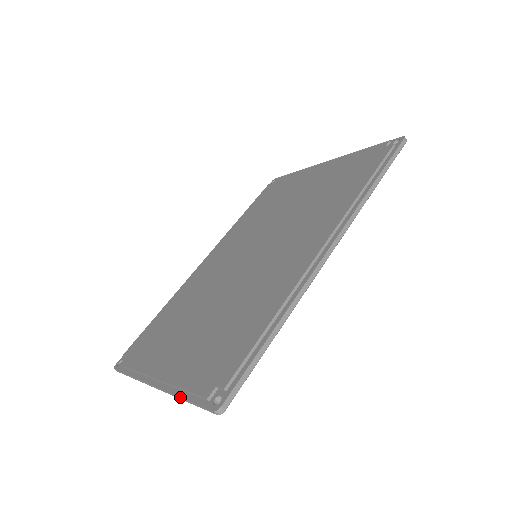
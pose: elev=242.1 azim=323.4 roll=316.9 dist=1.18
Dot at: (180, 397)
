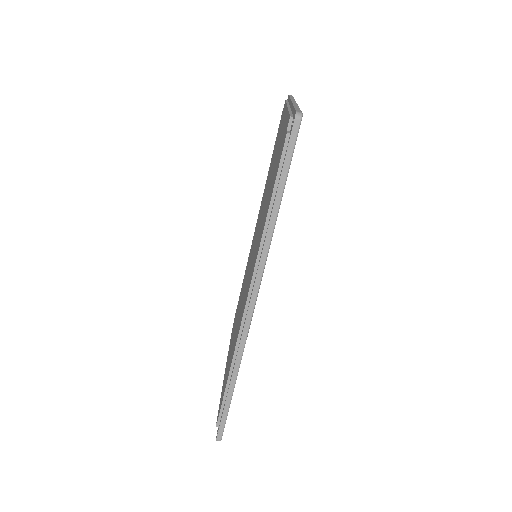
Dot at: occluded
